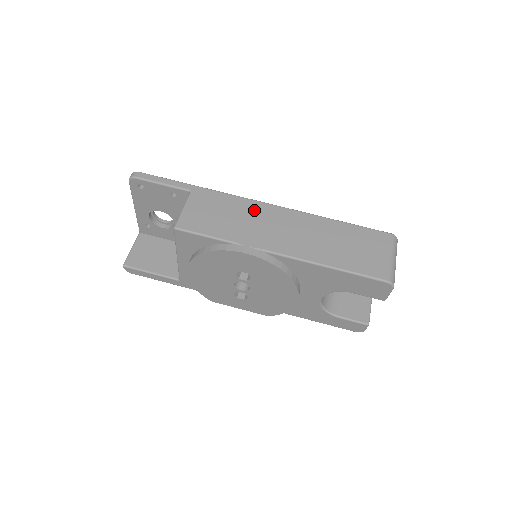
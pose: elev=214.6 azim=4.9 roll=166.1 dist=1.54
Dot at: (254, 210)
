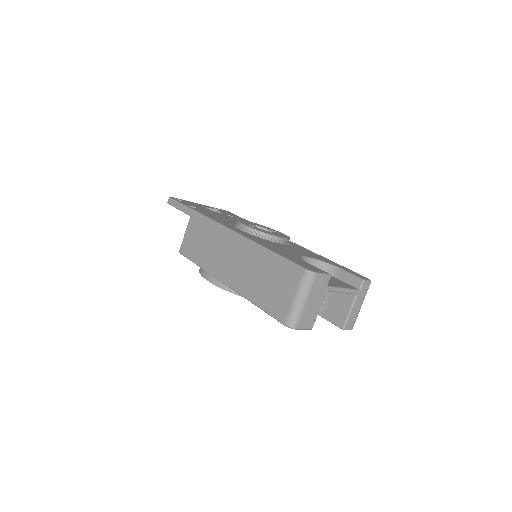
Dot at: (218, 236)
